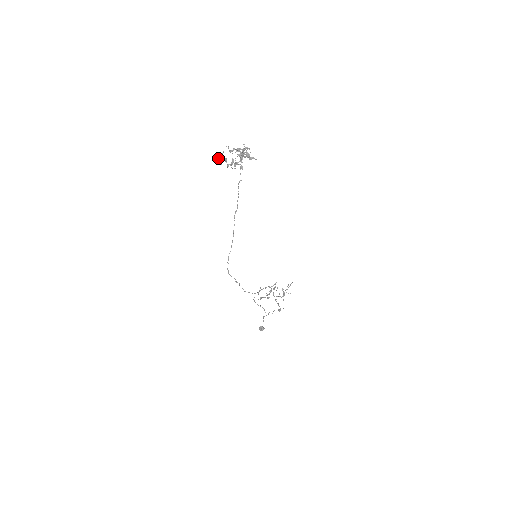
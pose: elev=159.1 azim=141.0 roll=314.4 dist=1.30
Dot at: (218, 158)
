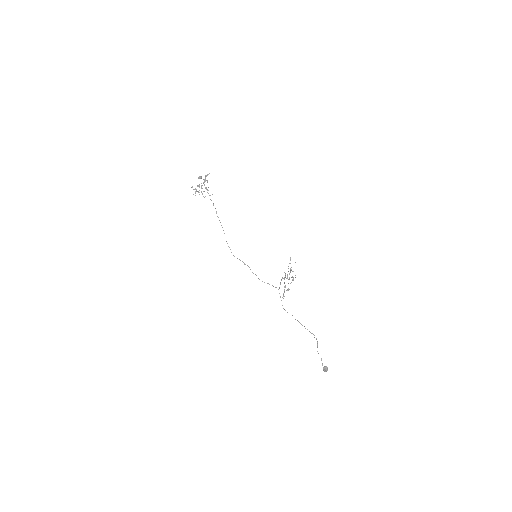
Dot at: occluded
